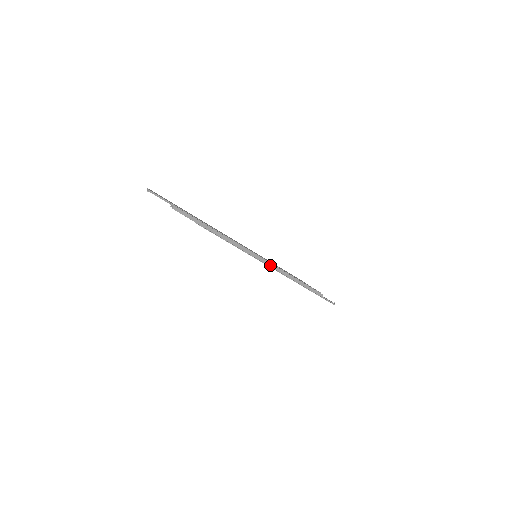
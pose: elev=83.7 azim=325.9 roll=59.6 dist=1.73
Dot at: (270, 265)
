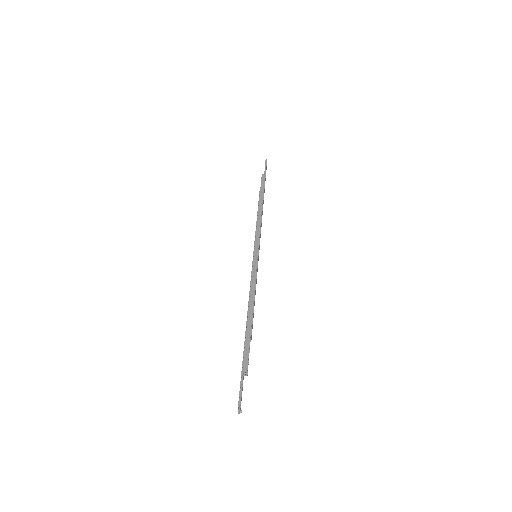
Dot at: (254, 271)
